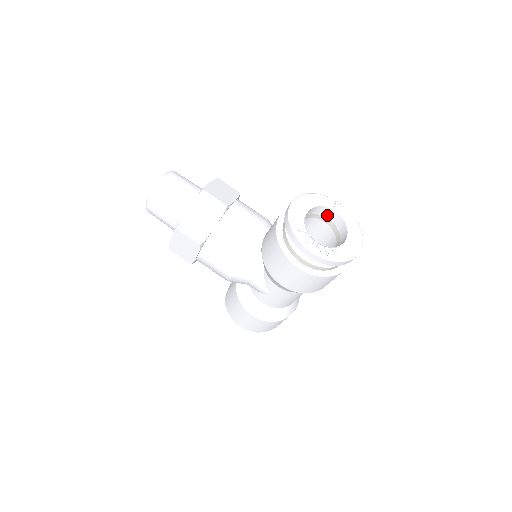
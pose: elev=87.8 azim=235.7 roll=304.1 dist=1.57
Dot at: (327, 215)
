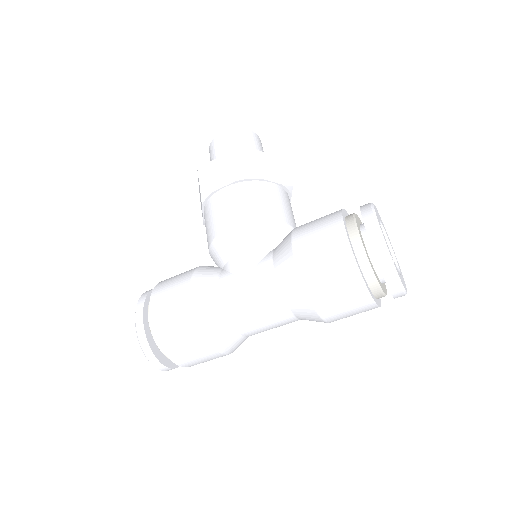
Dot at: occluded
